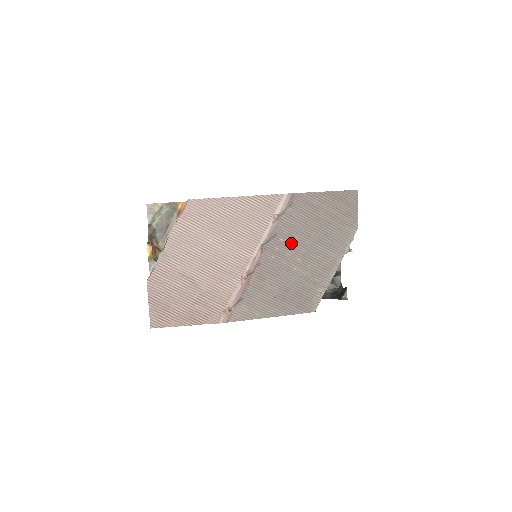
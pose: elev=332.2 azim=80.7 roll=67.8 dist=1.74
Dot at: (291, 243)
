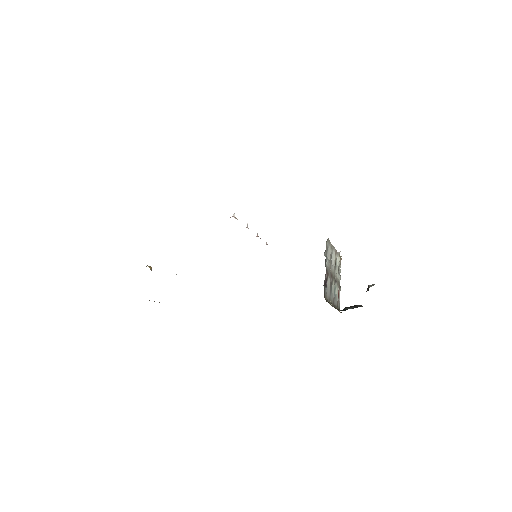
Dot at: occluded
